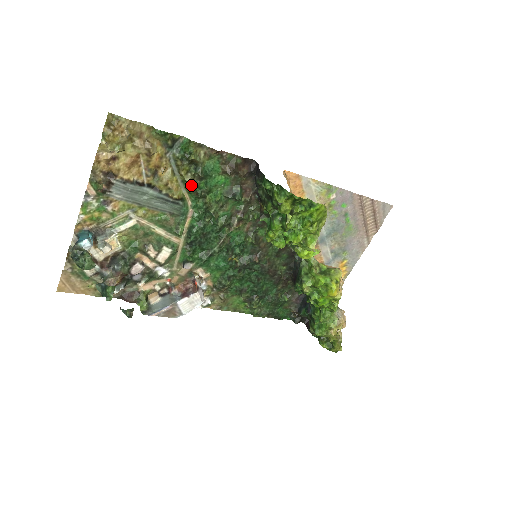
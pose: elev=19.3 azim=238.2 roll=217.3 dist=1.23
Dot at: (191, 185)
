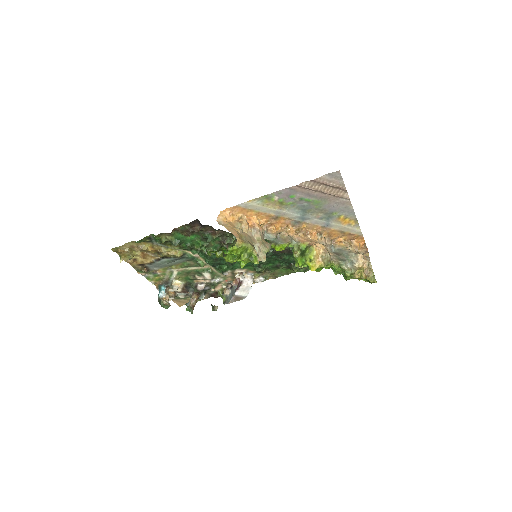
Dot at: occluded
